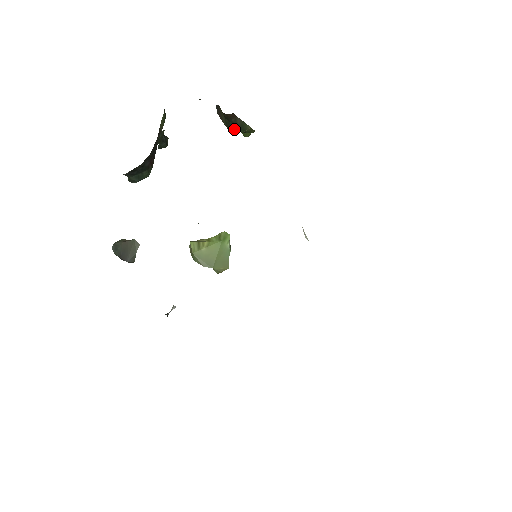
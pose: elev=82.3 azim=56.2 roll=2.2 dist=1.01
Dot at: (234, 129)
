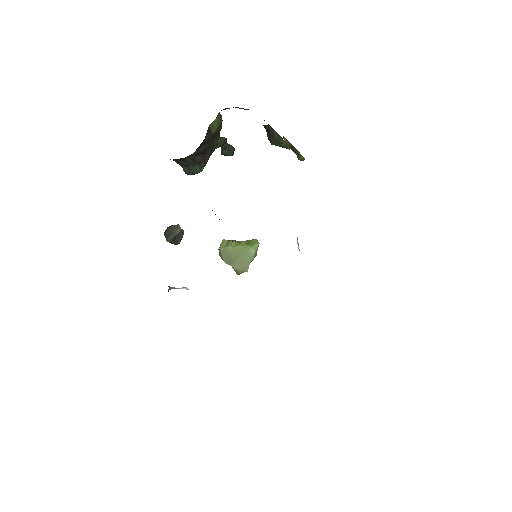
Dot at: (274, 142)
